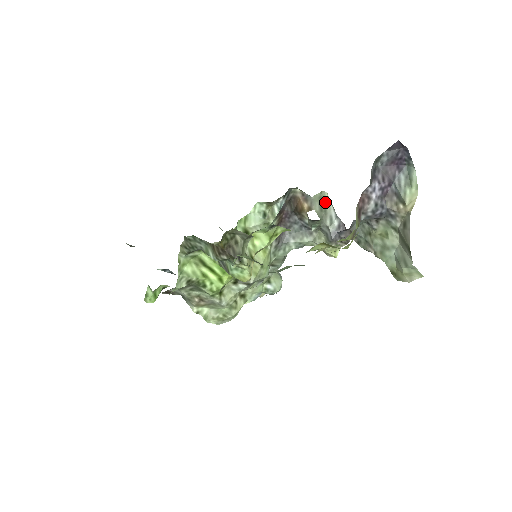
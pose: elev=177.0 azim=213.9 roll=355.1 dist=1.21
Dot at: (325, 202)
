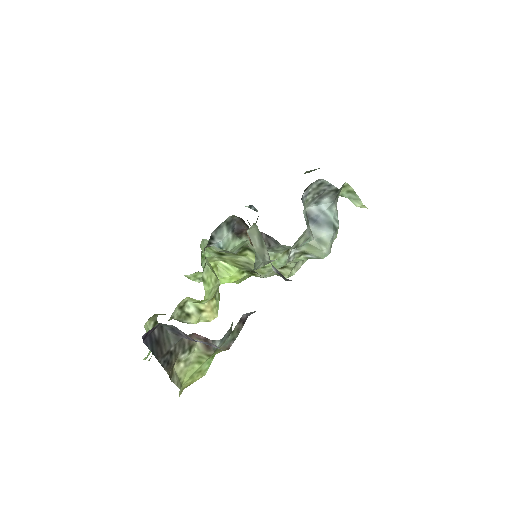
Dot at: (261, 238)
